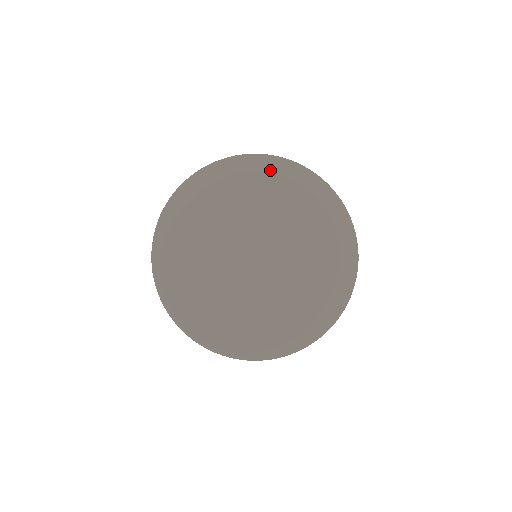
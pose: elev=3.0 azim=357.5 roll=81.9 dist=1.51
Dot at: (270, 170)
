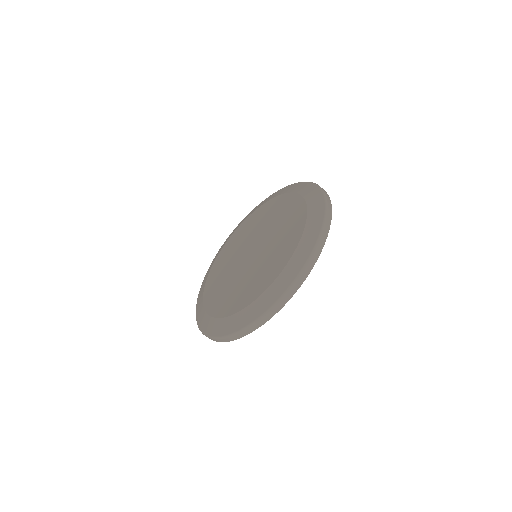
Dot at: (295, 190)
